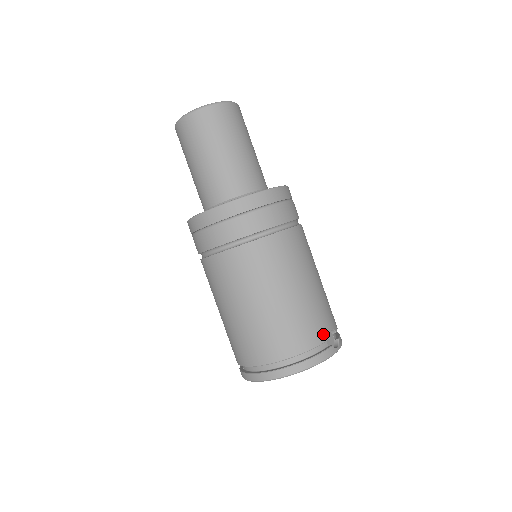
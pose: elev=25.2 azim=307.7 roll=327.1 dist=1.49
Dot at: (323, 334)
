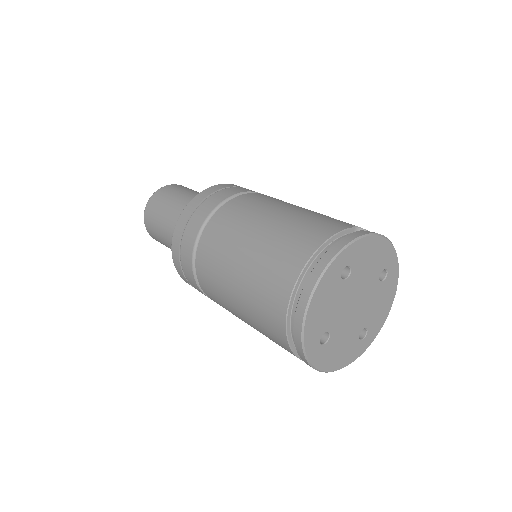
Dot at: (340, 226)
